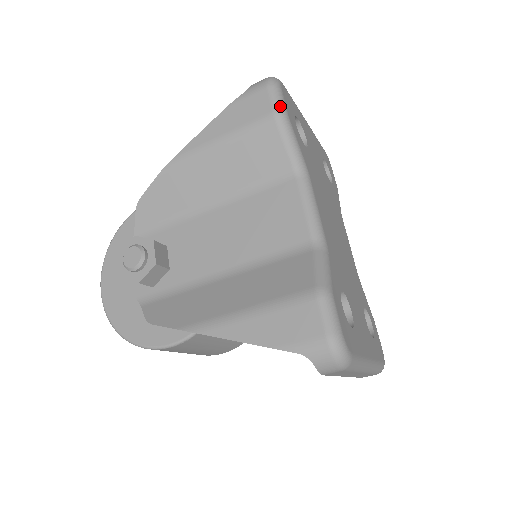
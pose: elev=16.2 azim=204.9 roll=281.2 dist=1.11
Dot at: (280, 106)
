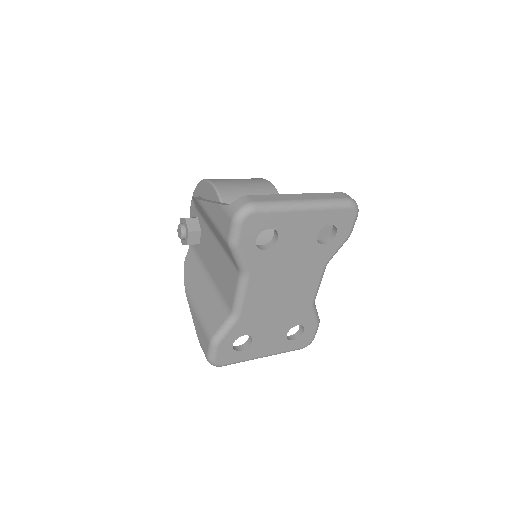
Dot at: (233, 239)
